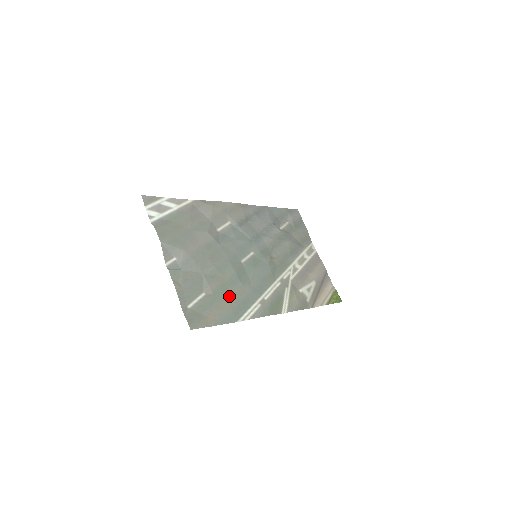
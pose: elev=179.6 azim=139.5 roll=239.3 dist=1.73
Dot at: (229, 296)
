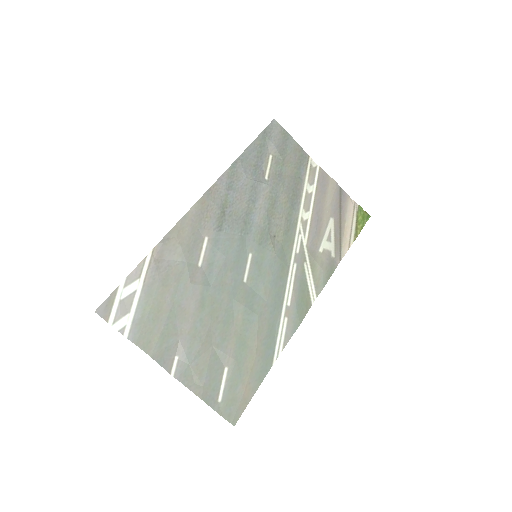
Dot at: (252, 345)
